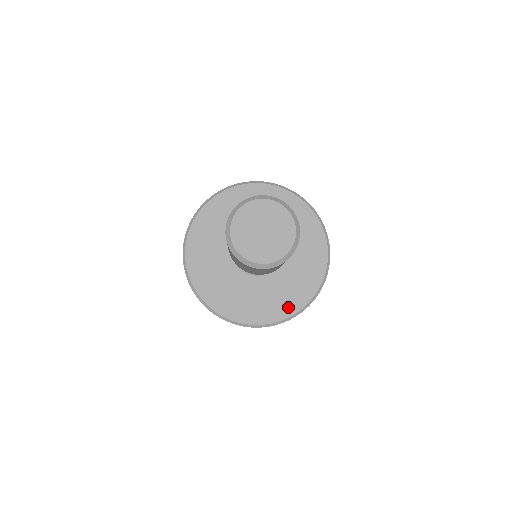
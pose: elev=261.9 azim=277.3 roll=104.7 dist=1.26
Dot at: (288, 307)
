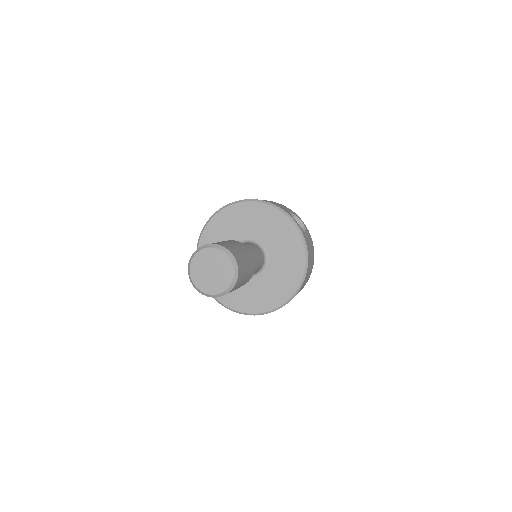
Dot at: (238, 304)
